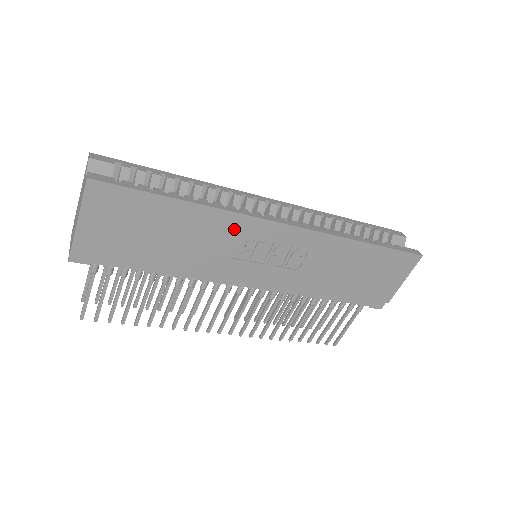
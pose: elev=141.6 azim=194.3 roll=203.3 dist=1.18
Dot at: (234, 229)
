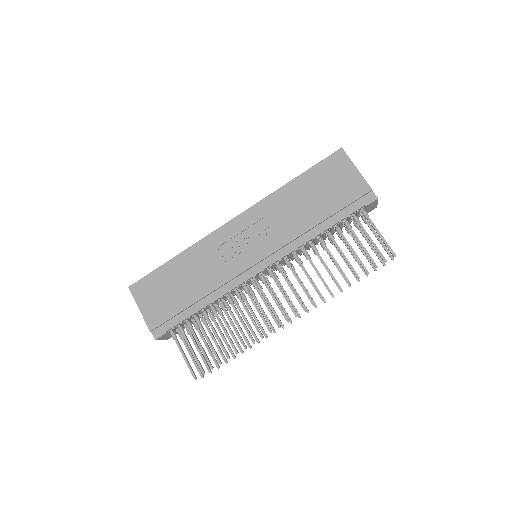
Dot at: (210, 247)
